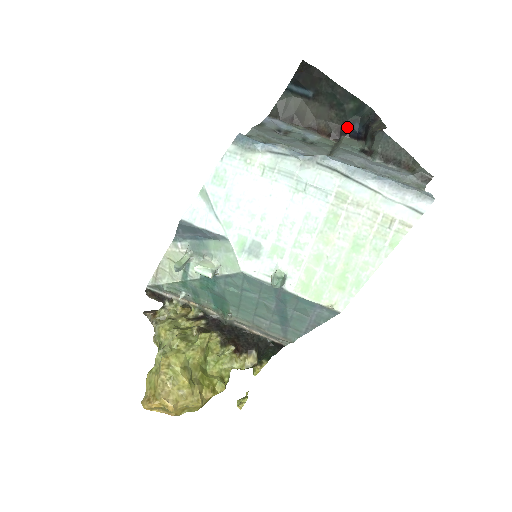
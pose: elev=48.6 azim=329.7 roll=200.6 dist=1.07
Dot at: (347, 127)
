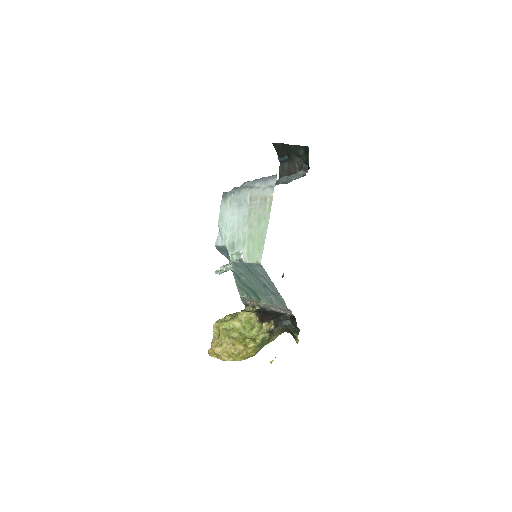
Dot at: (306, 164)
